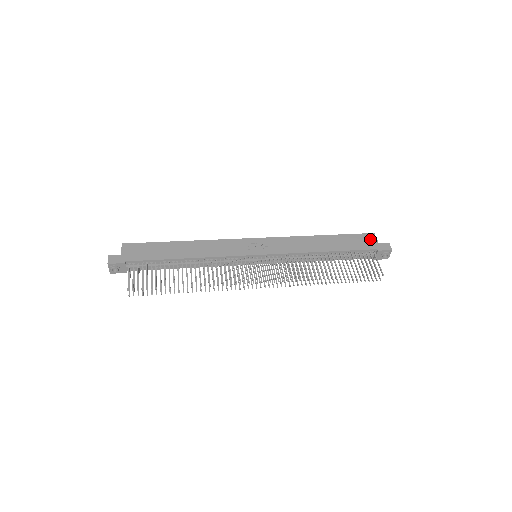
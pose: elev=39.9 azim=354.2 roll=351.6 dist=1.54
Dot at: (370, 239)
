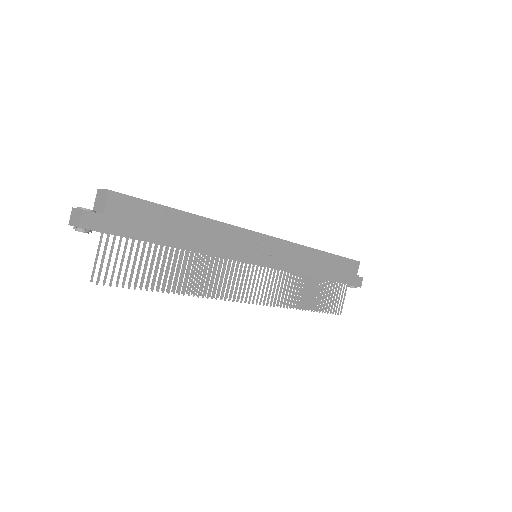
Dot at: (354, 269)
